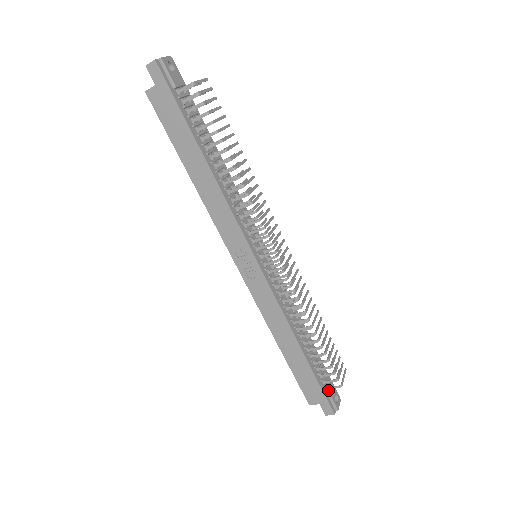
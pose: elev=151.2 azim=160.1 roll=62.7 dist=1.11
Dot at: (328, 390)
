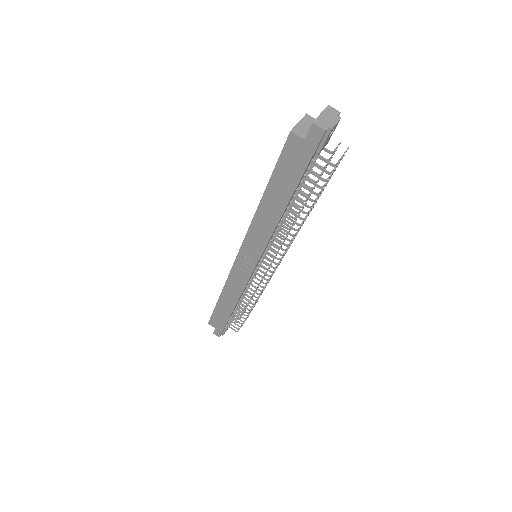
Dot at: (227, 326)
